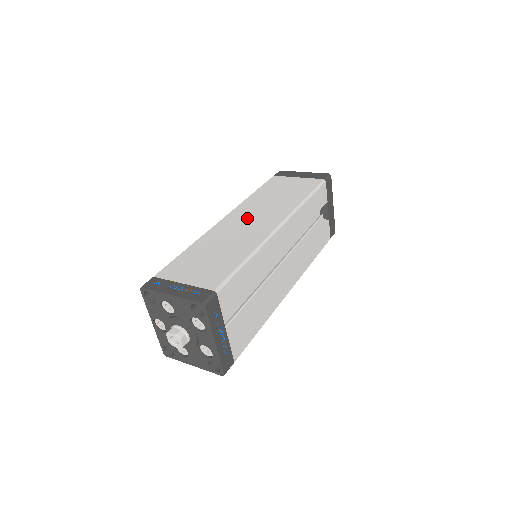
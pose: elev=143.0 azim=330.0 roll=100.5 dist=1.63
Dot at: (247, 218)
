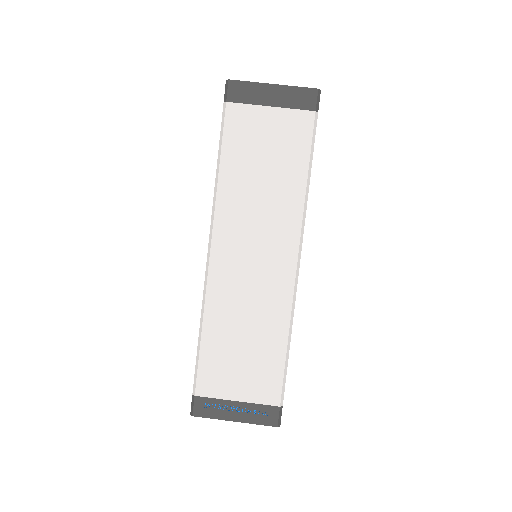
Dot at: (246, 250)
